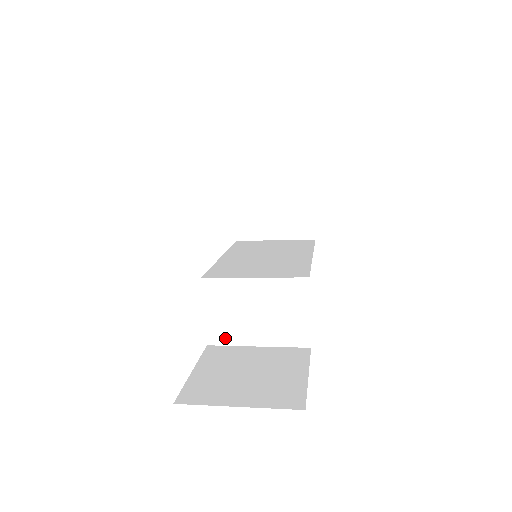
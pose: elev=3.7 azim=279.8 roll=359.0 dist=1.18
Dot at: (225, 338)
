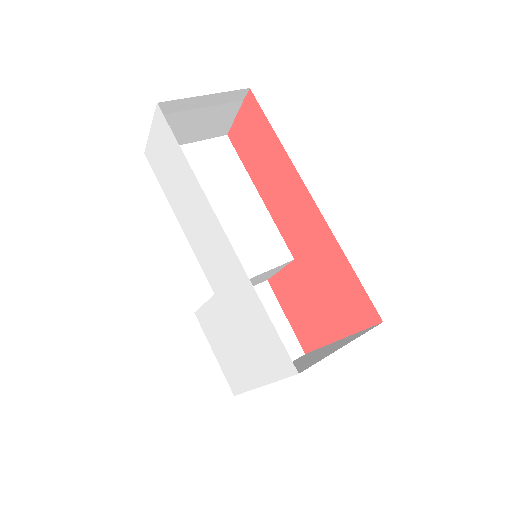
Dot at: occluded
